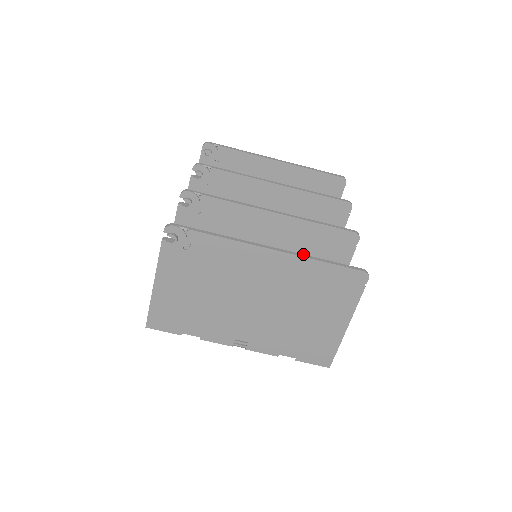
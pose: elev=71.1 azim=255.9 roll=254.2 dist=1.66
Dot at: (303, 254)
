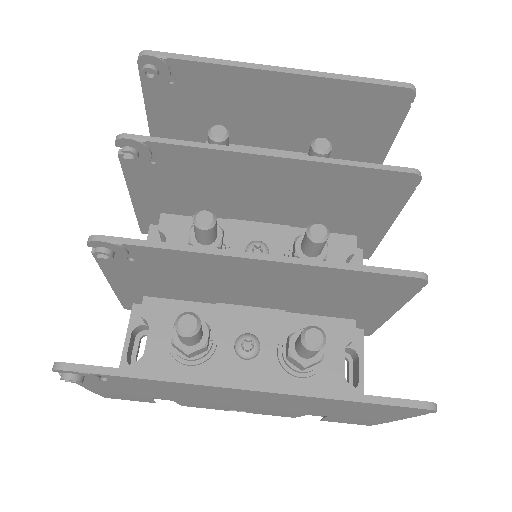
Dot at: occluded
